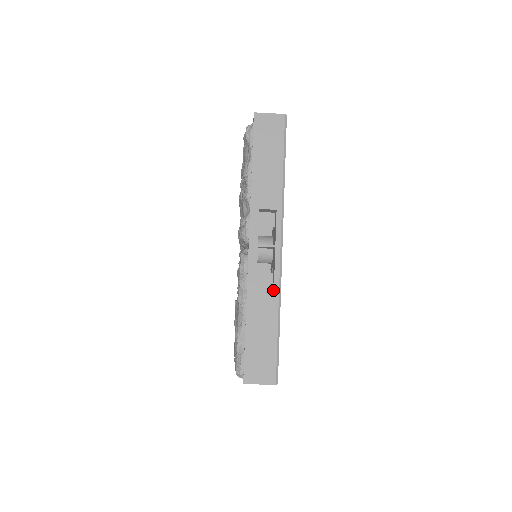
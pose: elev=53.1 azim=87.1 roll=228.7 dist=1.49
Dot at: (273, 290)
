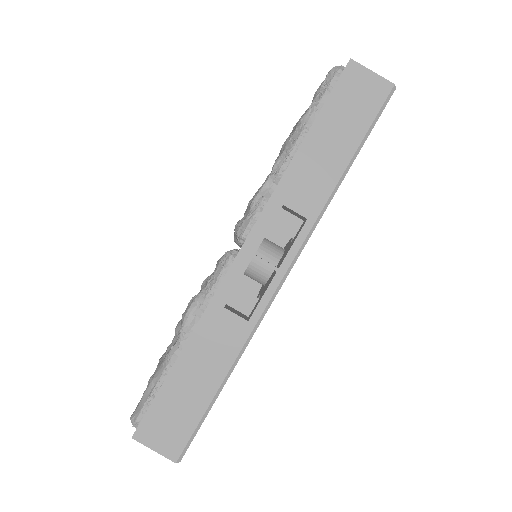
Dot at: occluded
